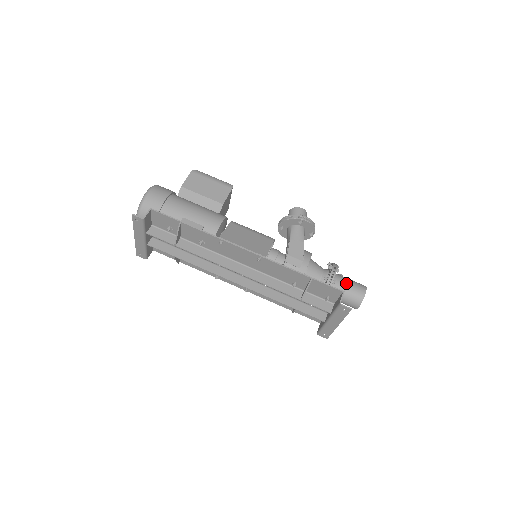
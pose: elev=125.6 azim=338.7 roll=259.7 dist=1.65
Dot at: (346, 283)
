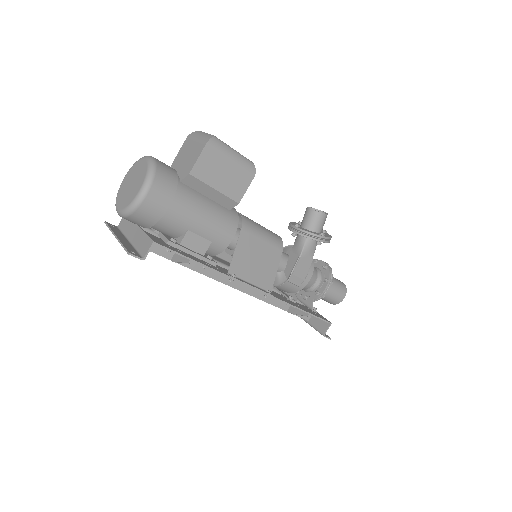
Dot at: (332, 291)
